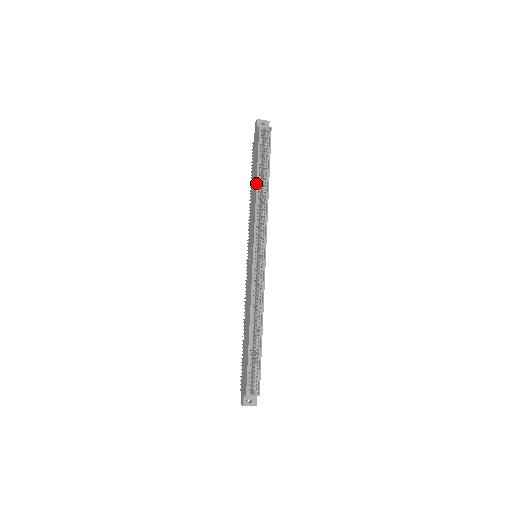
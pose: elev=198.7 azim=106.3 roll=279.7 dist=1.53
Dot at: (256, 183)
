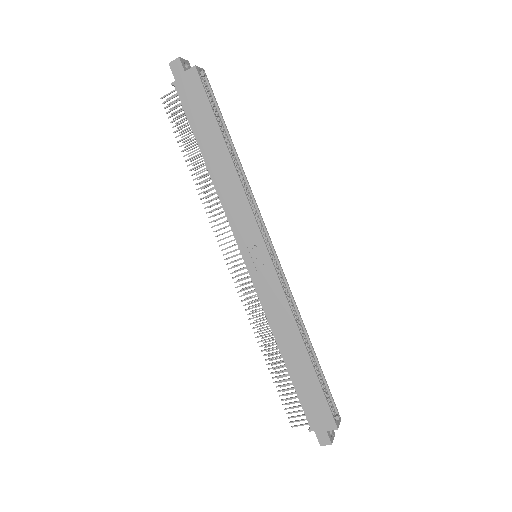
Dot at: (229, 154)
